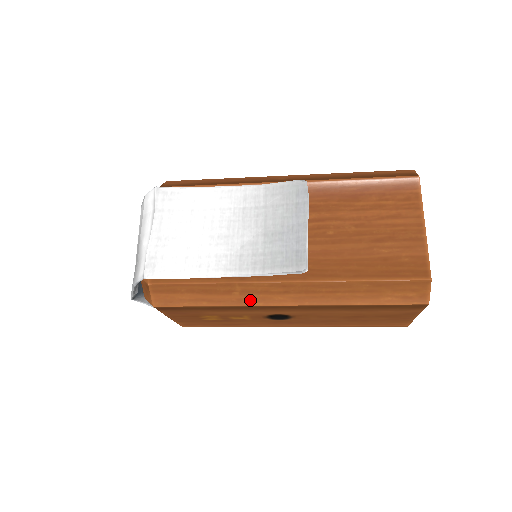
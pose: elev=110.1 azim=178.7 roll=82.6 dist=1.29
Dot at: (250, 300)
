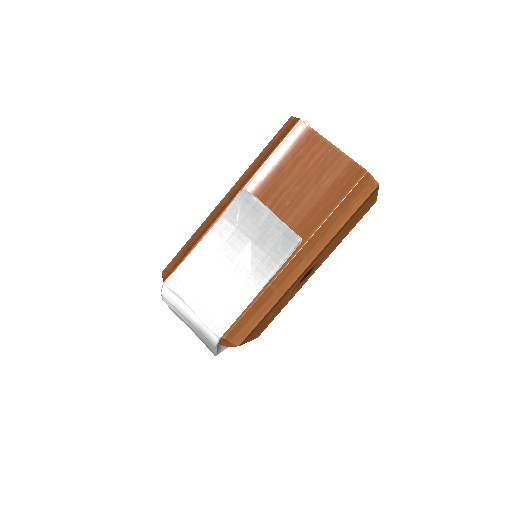
Dot at: (286, 285)
